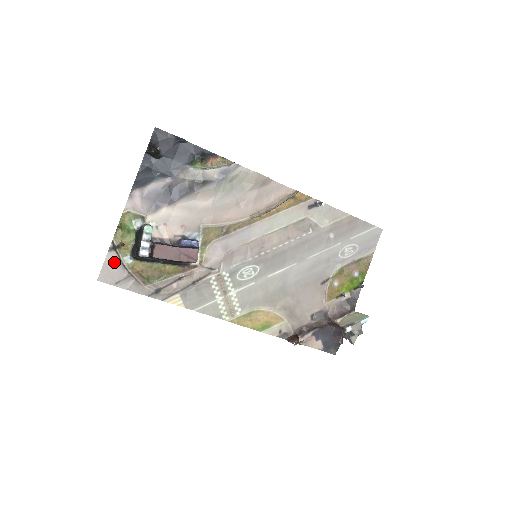
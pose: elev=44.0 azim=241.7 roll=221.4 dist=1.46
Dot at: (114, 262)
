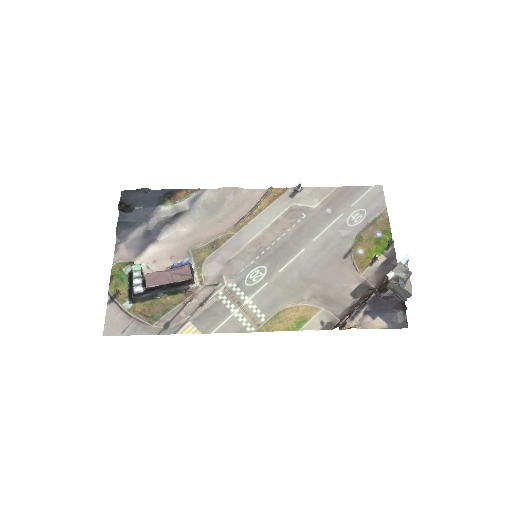
Dot at: (115, 312)
